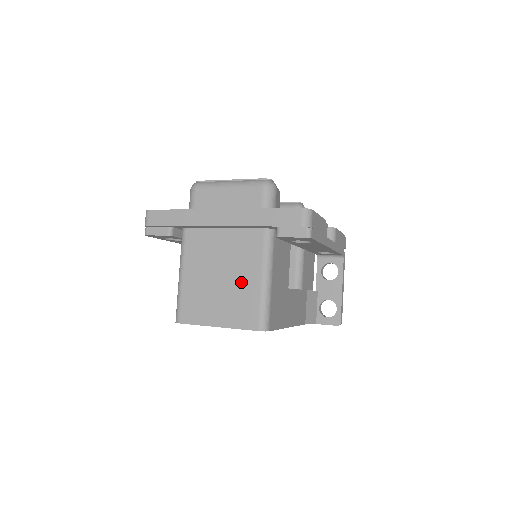
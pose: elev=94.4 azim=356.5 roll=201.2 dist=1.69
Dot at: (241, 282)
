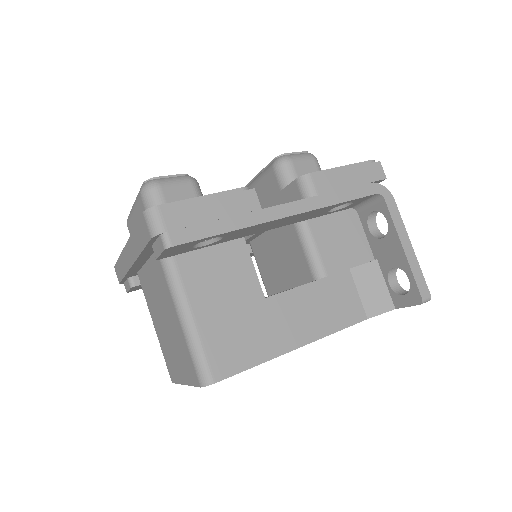
Dot at: (173, 325)
